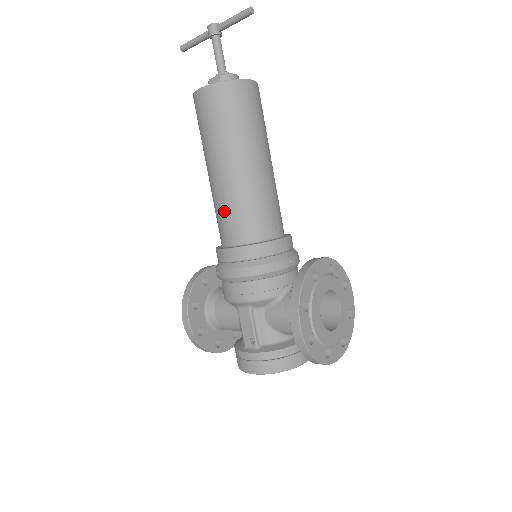
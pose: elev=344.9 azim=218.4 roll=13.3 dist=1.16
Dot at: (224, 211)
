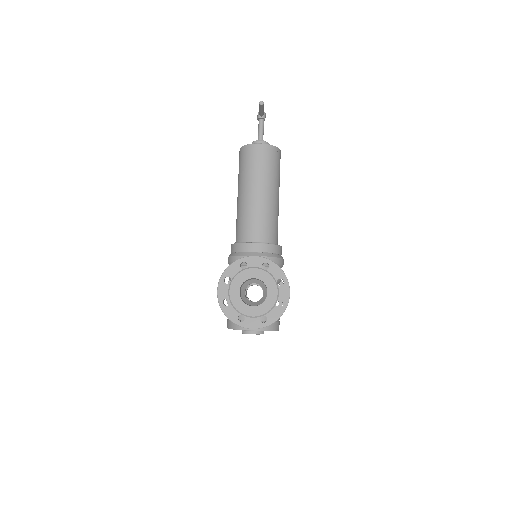
Dot at: occluded
